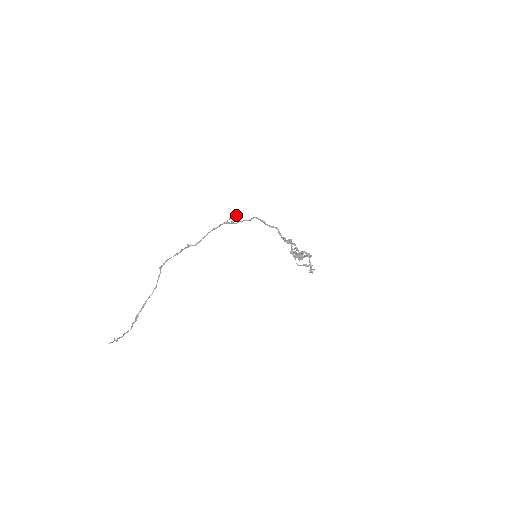
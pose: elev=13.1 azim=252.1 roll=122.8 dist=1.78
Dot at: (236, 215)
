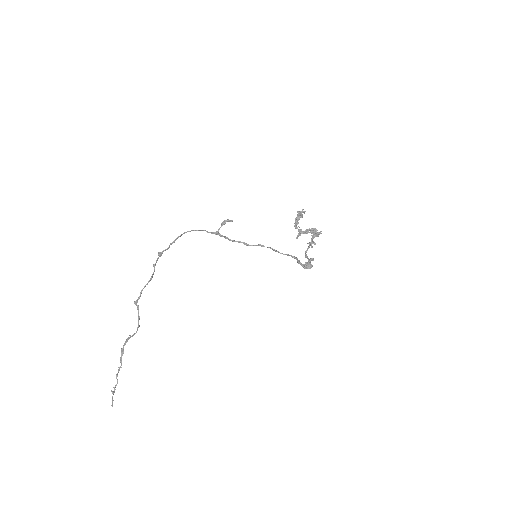
Dot at: (229, 220)
